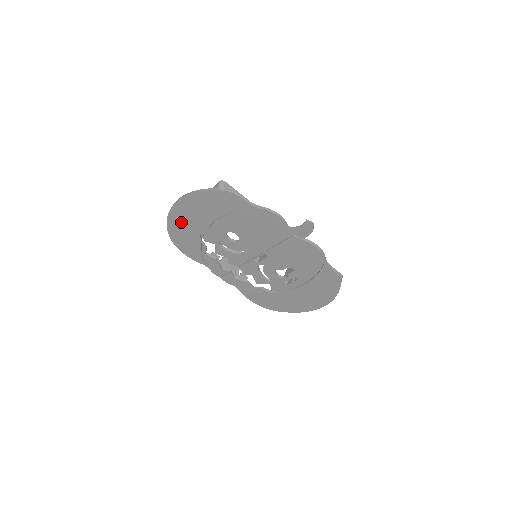
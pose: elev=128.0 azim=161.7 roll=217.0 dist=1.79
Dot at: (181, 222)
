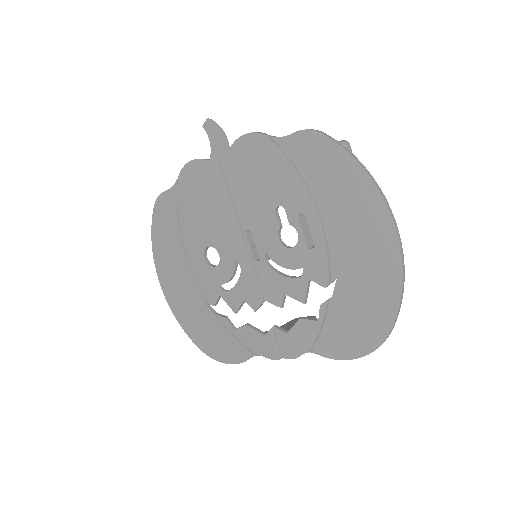
Dot at: (184, 308)
